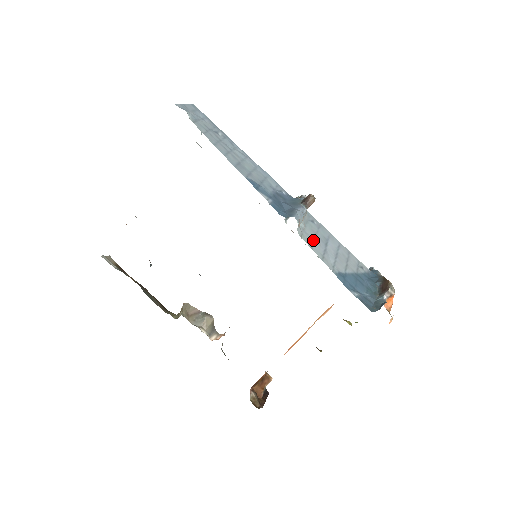
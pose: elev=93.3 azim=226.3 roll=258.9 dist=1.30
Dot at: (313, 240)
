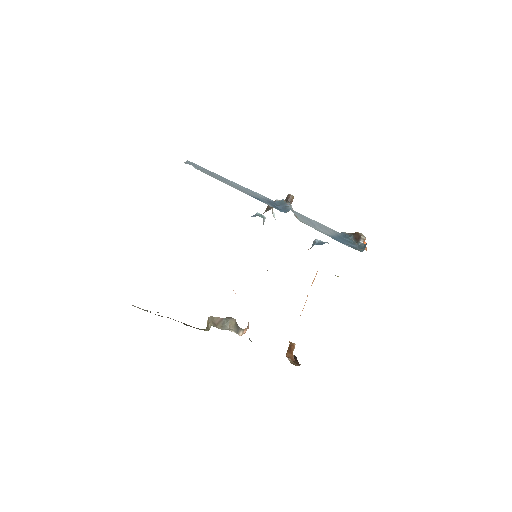
Dot at: (306, 222)
